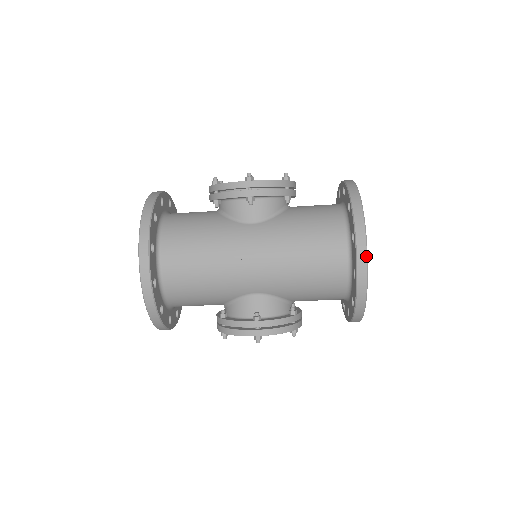
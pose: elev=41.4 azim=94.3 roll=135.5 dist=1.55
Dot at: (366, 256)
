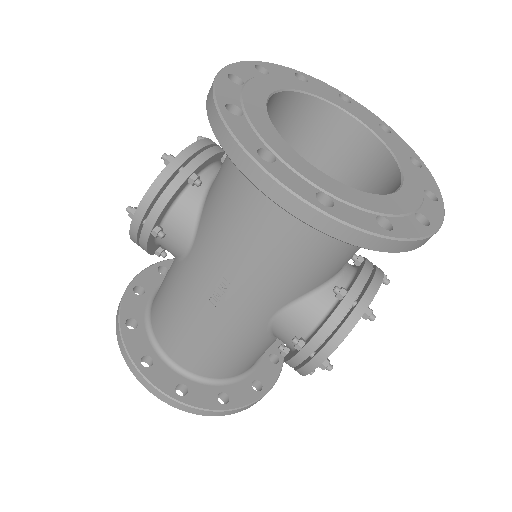
Dot at: (283, 189)
